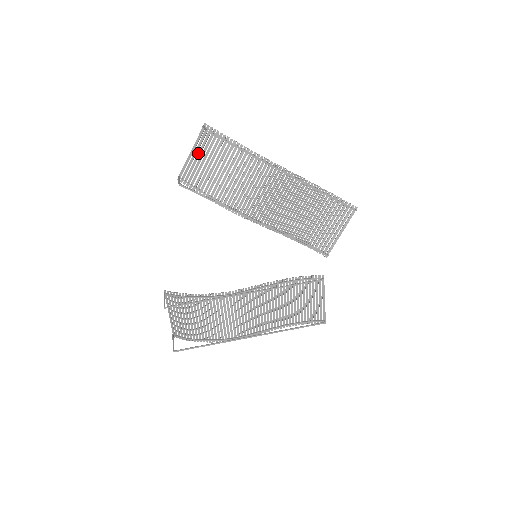
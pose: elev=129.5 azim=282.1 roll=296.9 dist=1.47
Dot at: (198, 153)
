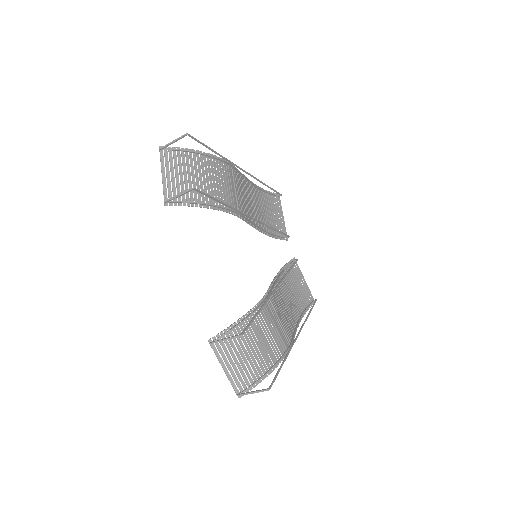
Dot at: (171, 173)
